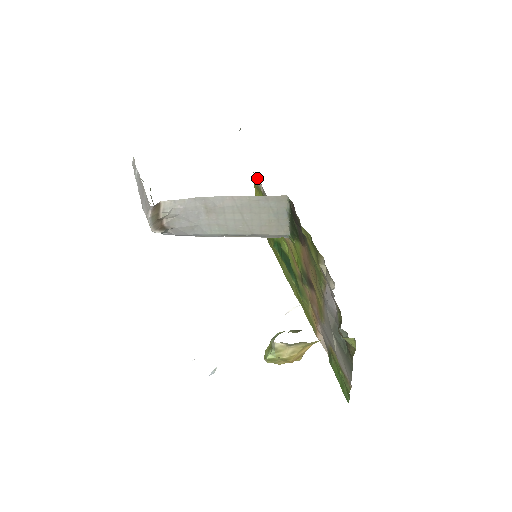
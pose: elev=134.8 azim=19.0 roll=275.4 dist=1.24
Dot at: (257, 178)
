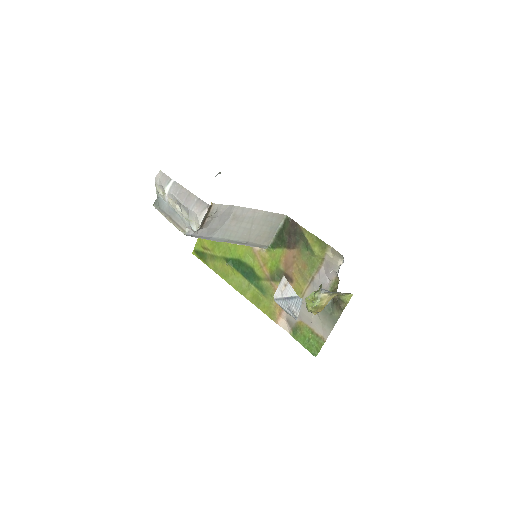
Dot at: occluded
